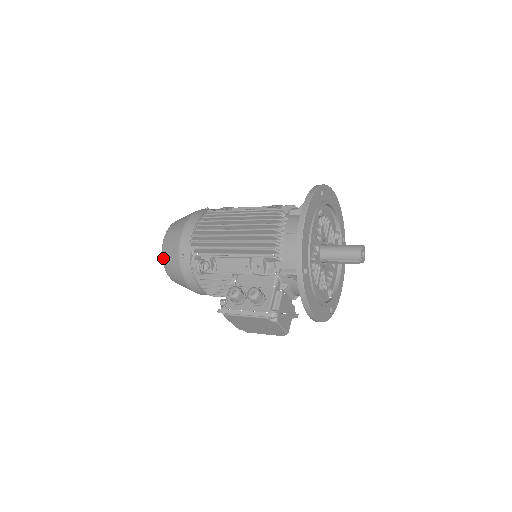
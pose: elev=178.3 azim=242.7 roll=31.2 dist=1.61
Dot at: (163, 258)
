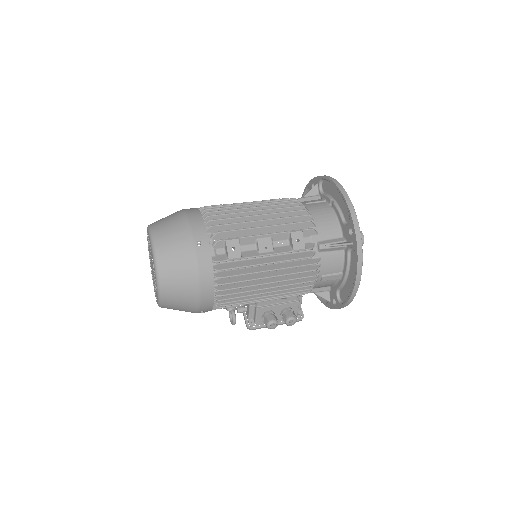
Dot at: occluded
